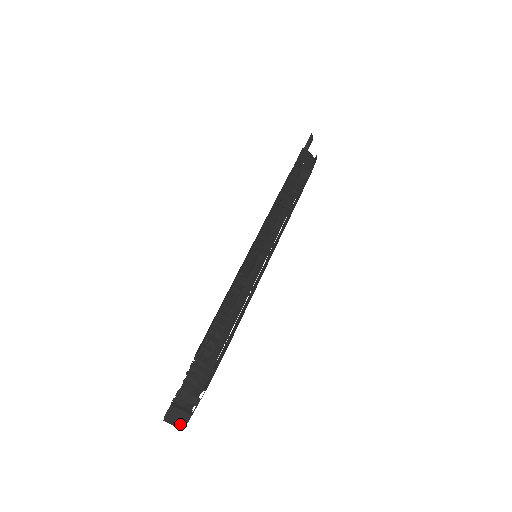
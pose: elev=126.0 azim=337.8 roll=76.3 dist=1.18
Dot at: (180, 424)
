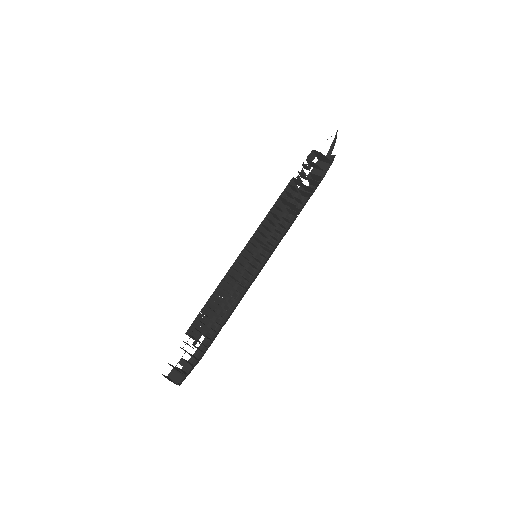
Dot at: (175, 382)
